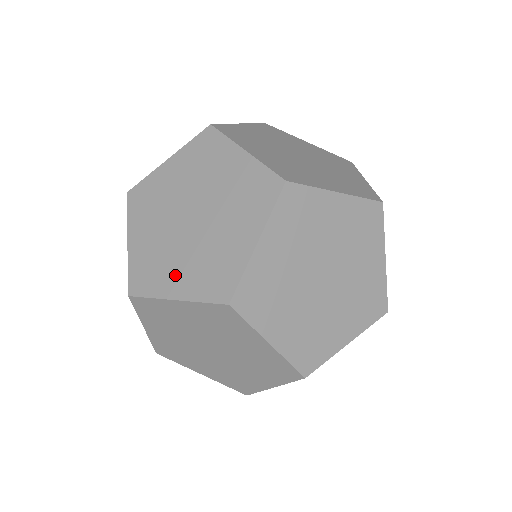
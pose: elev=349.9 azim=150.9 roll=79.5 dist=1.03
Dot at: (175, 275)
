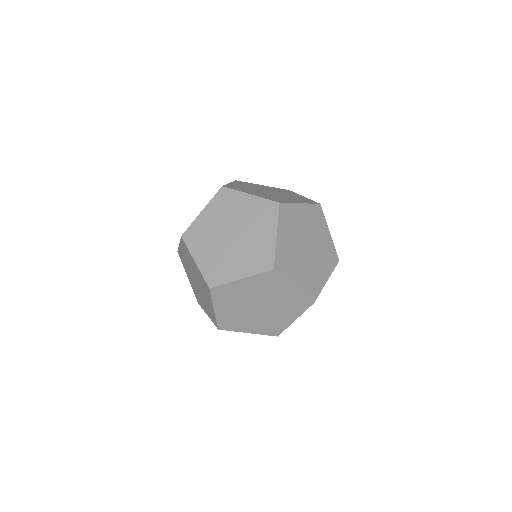
Dot at: (235, 267)
